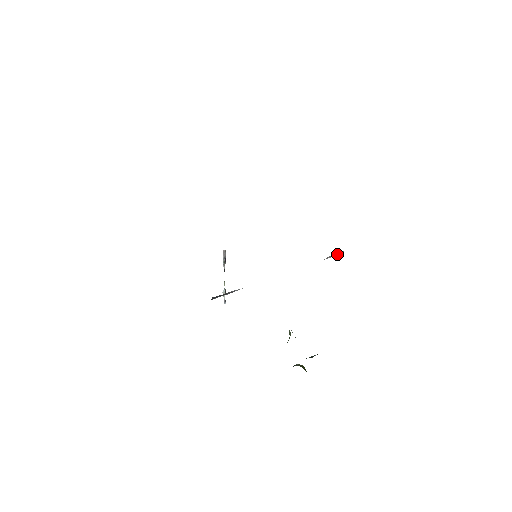
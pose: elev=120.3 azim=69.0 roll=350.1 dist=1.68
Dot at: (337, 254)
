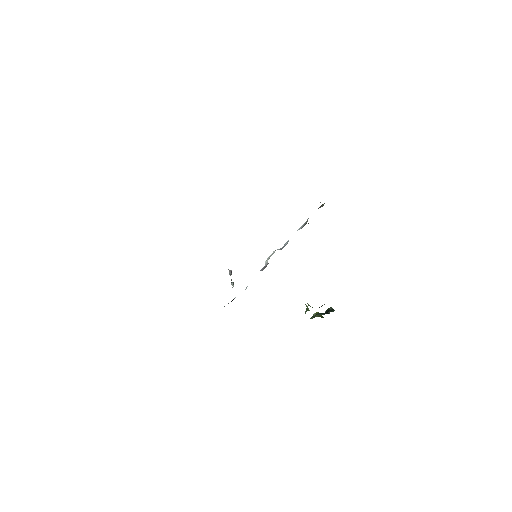
Dot at: occluded
